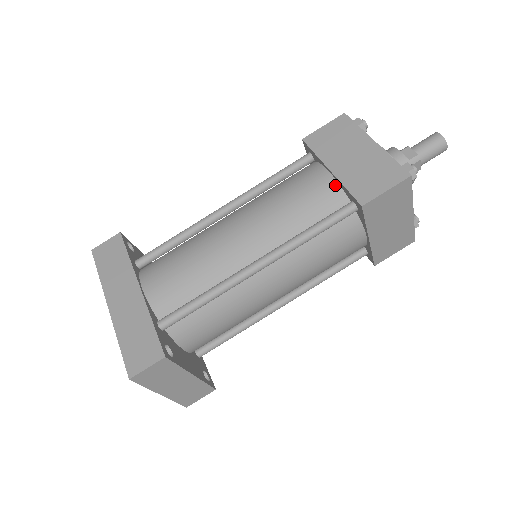
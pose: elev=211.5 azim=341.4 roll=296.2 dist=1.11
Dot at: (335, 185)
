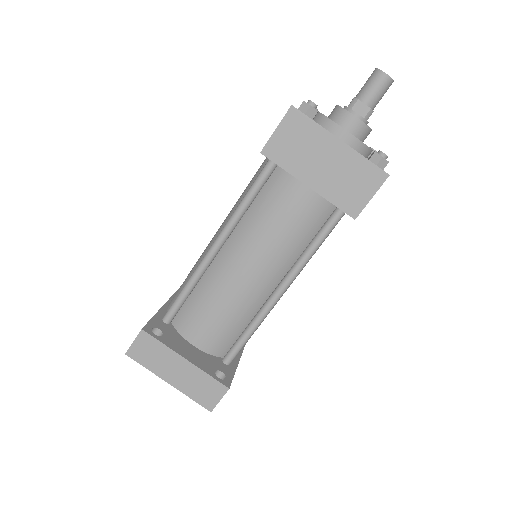
Dot at: occluded
